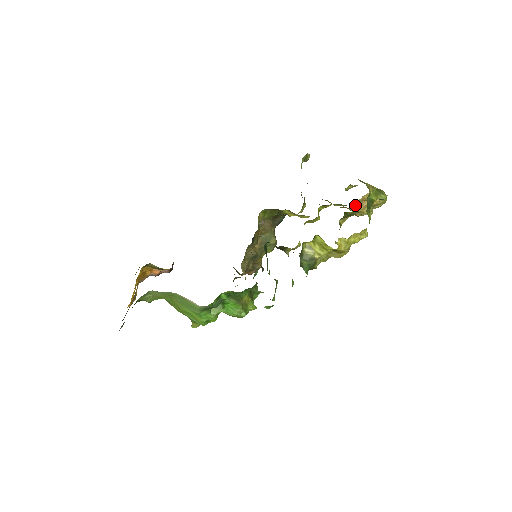
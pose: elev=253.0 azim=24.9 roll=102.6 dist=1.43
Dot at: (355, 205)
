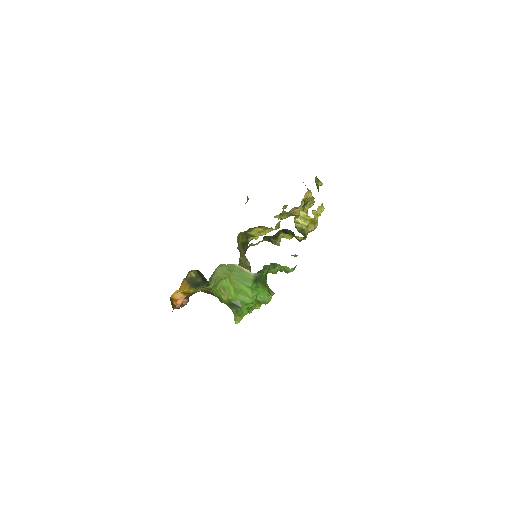
Dot at: (301, 204)
